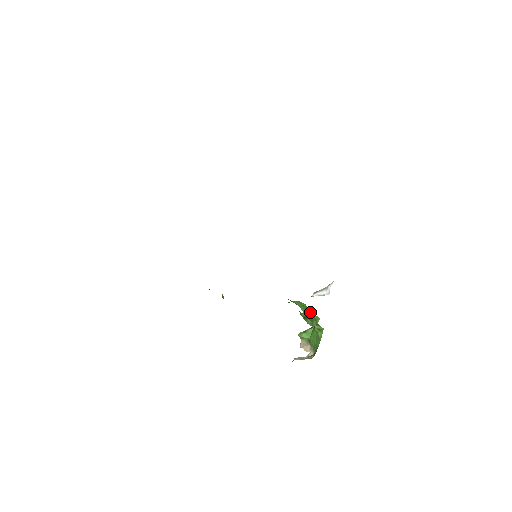
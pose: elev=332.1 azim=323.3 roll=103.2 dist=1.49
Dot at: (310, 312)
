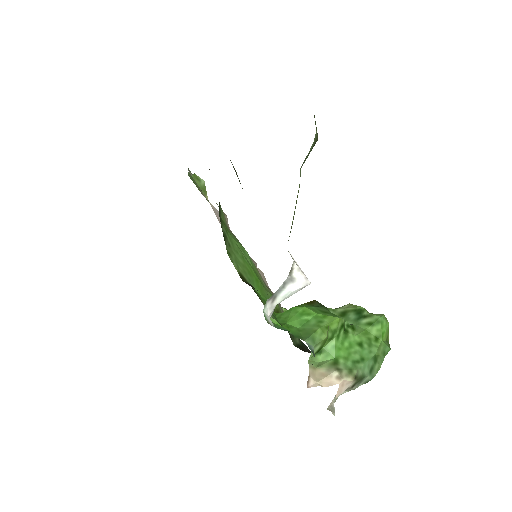
Dot at: (314, 317)
